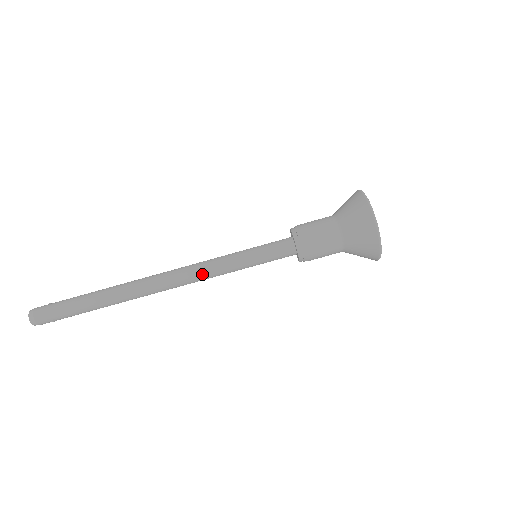
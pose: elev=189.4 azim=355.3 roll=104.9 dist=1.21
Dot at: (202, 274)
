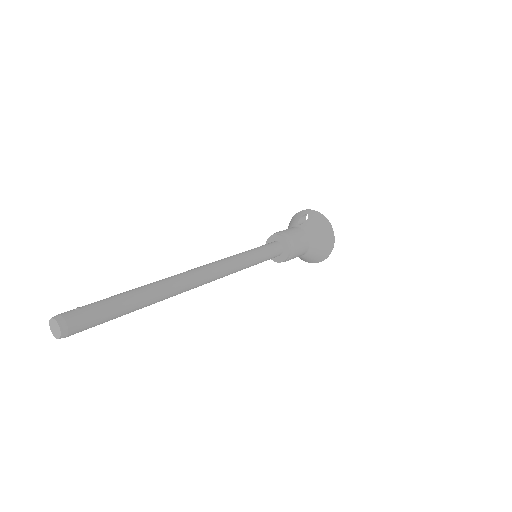
Dot at: (228, 273)
